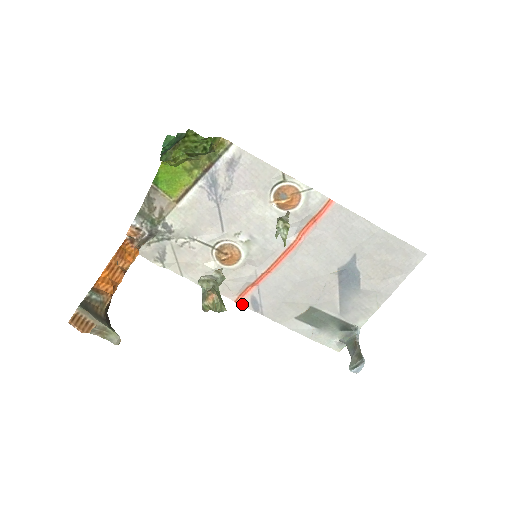
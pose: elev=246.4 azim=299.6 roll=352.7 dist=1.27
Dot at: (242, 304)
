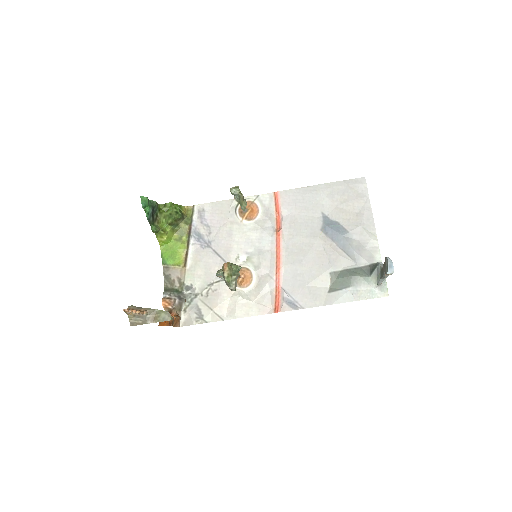
Dot at: (281, 311)
